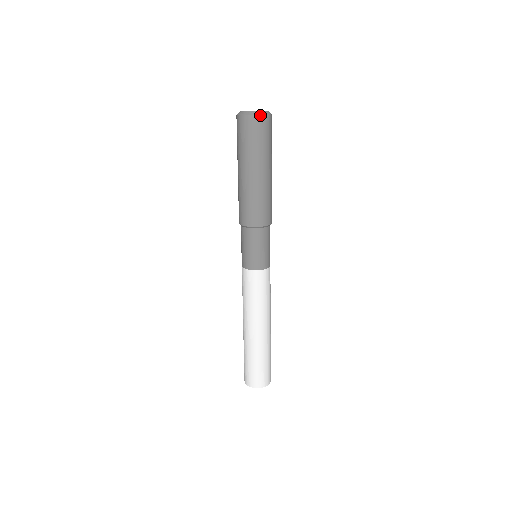
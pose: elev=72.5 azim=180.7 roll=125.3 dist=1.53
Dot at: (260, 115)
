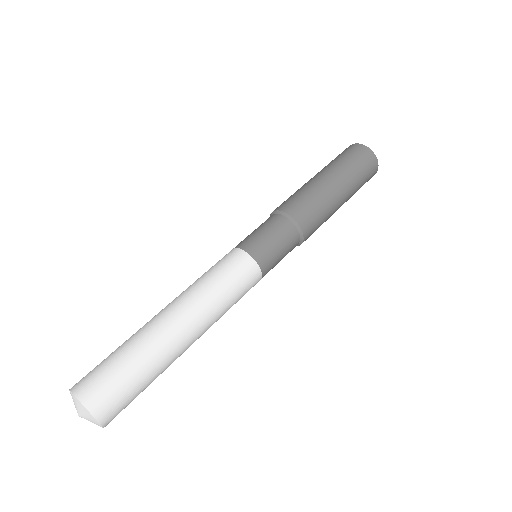
Dot at: (364, 145)
